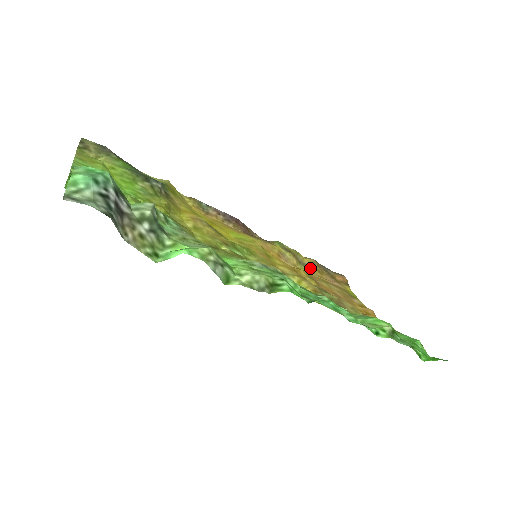
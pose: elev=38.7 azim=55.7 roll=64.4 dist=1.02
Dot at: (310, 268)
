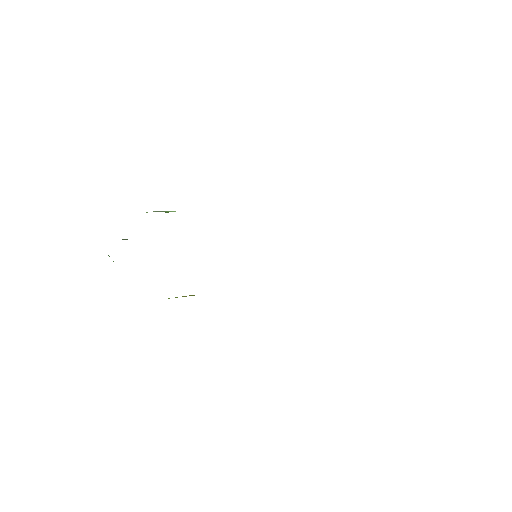
Dot at: occluded
